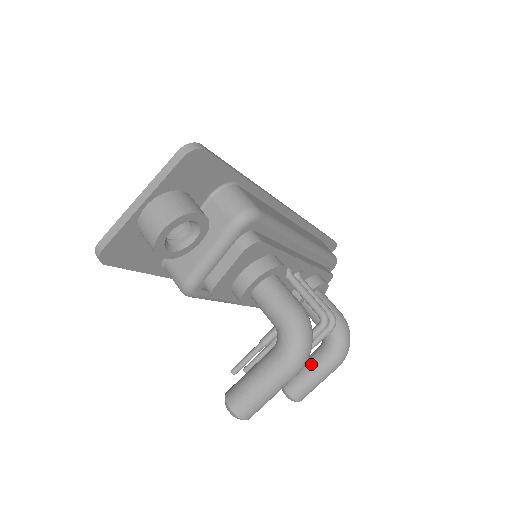
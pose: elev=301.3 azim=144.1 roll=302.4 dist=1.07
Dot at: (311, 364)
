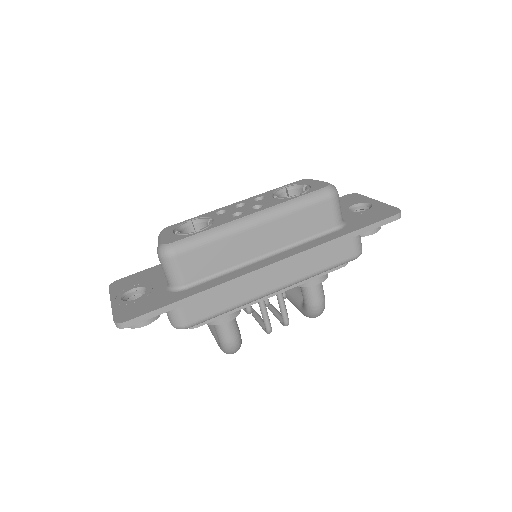
Dot at: (294, 302)
